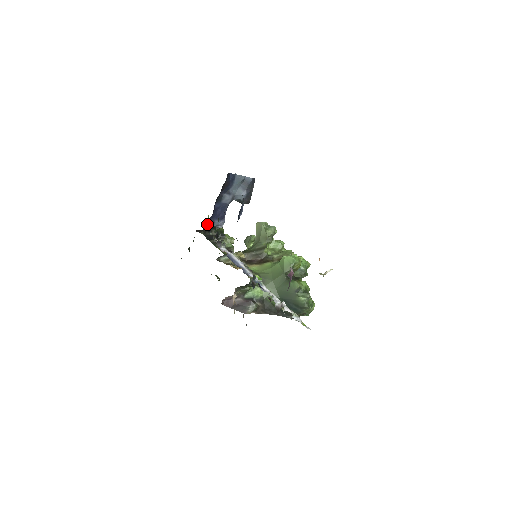
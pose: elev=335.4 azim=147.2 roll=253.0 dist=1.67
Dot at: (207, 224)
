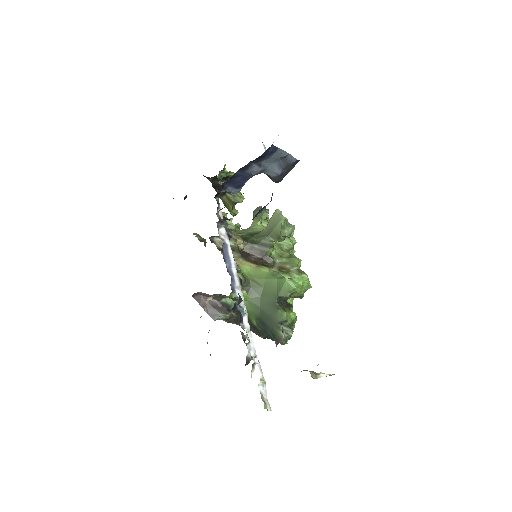
Dot at: (220, 174)
